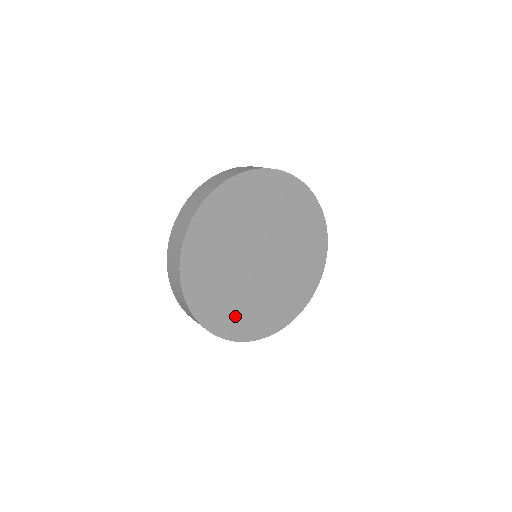
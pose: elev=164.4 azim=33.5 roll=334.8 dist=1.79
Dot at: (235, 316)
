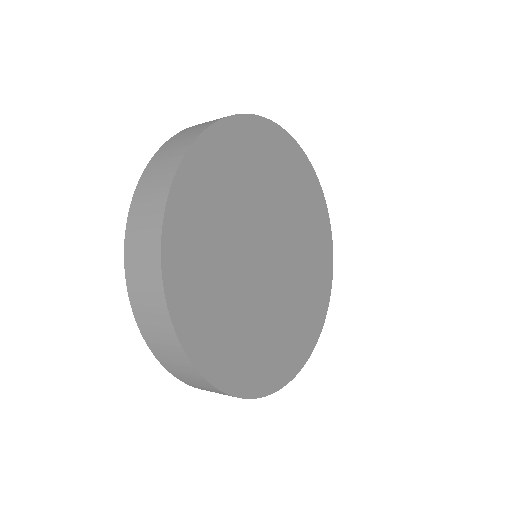
Dot at: (199, 275)
